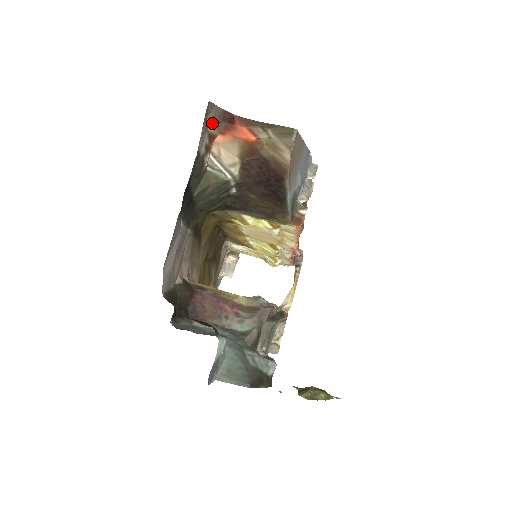
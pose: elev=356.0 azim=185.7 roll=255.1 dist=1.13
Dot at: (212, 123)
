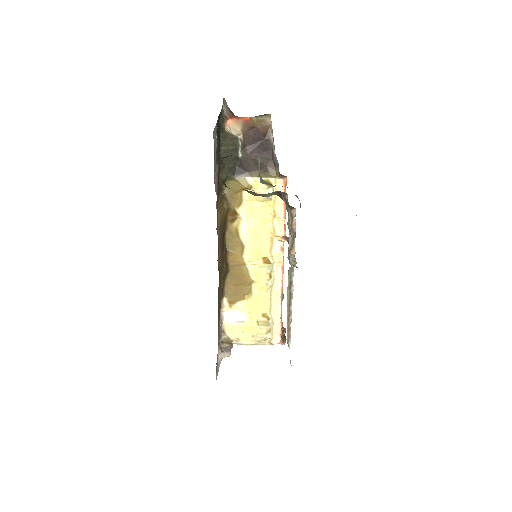
Dot at: (225, 111)
